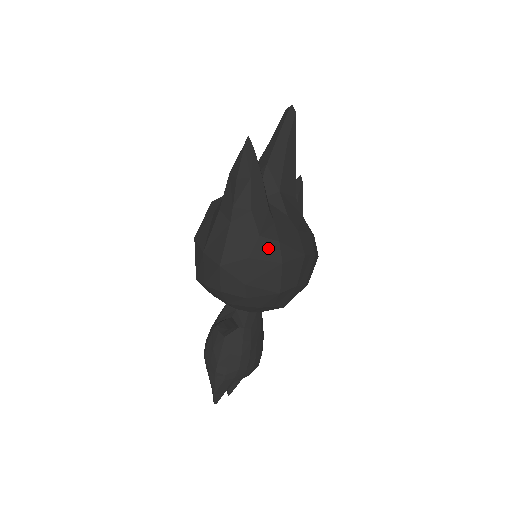
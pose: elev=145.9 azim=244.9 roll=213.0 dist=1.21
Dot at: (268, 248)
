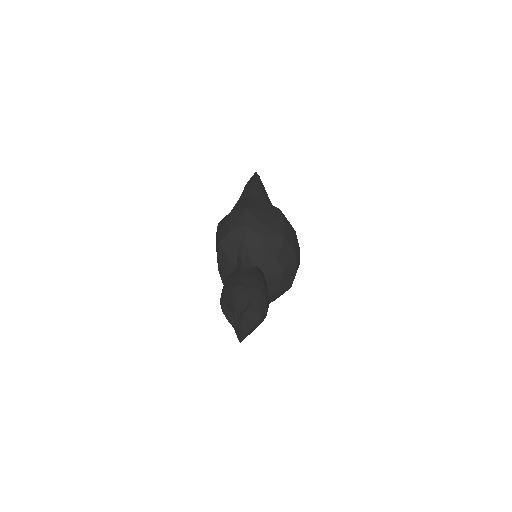
Dot at: (274, 210)
